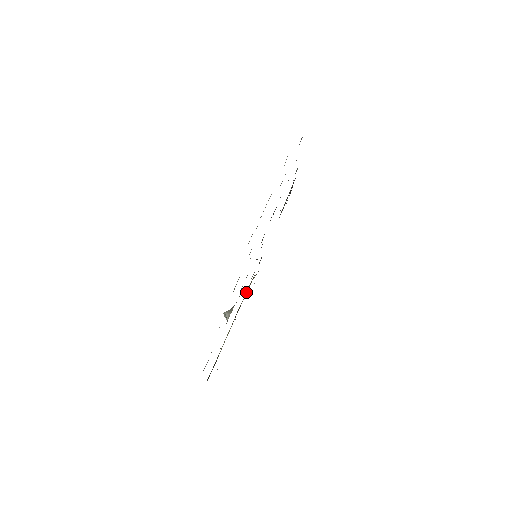
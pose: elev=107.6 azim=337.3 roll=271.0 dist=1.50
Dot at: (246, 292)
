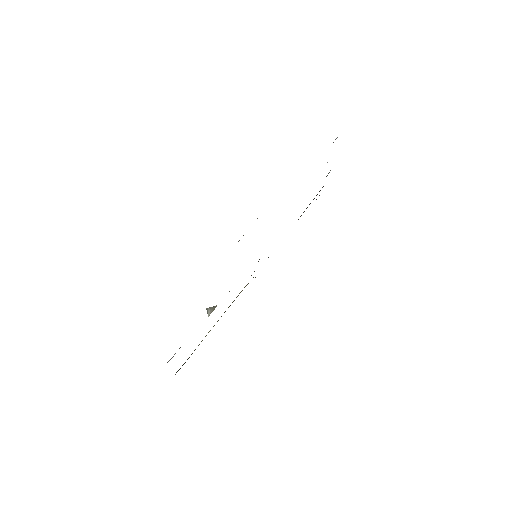
Dot at: (241, 291)
